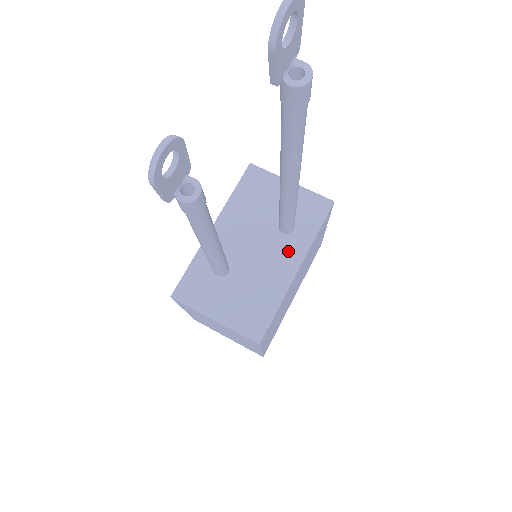
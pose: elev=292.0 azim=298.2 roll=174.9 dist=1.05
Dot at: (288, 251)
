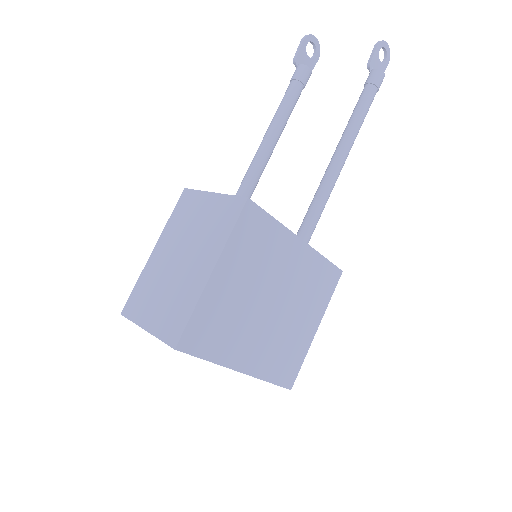
Dot at: occluded
